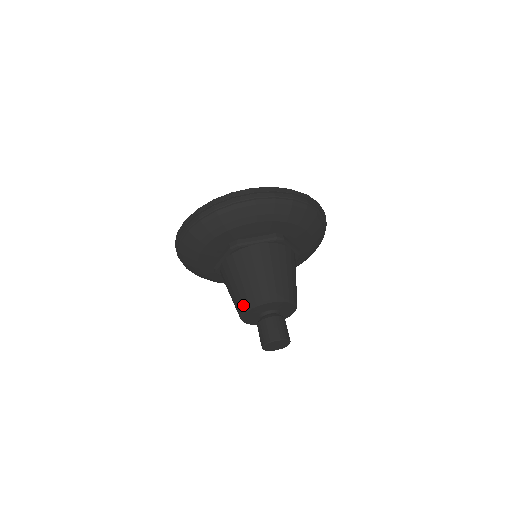
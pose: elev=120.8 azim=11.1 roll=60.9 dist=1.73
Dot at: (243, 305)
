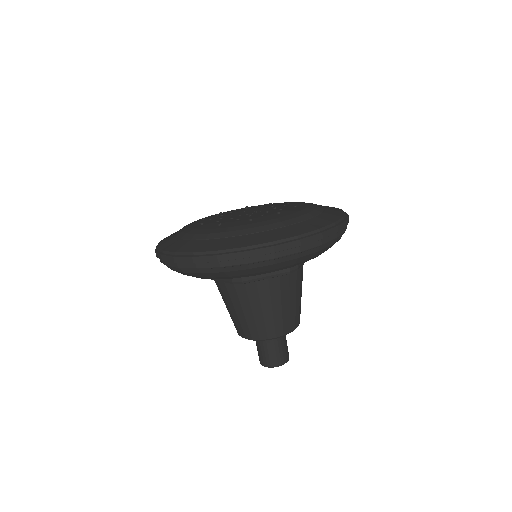
Dot at: (244, 334)
